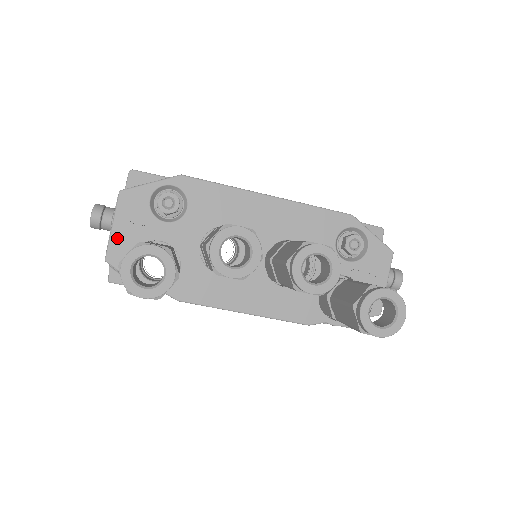
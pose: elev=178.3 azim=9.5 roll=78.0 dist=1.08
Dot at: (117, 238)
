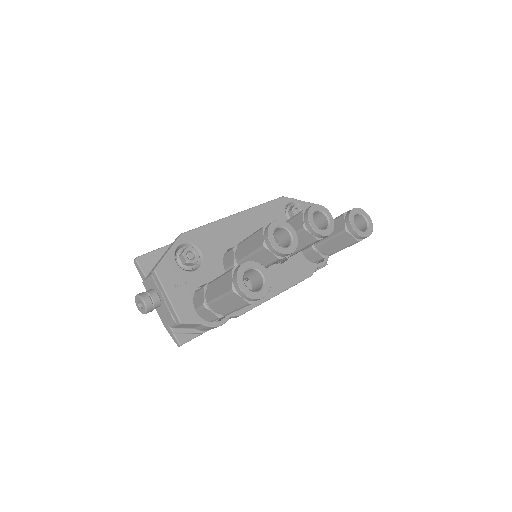
Dot at: (177, 302)
